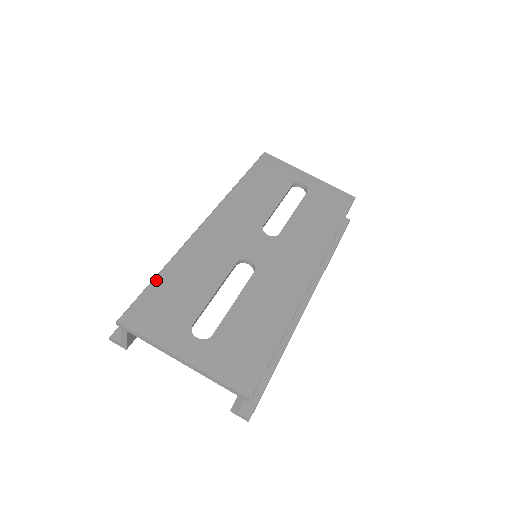
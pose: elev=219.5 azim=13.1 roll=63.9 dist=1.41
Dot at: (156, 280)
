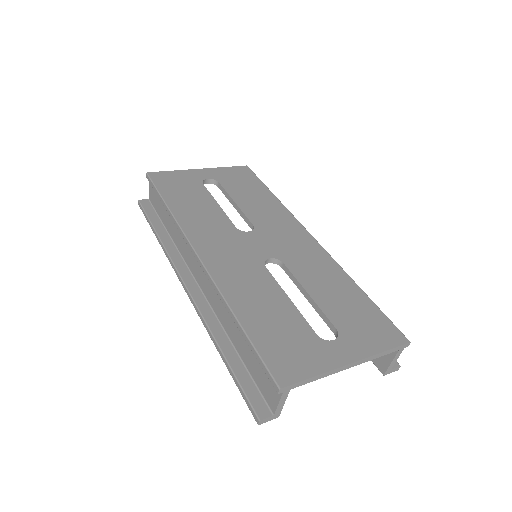
Dot at: (248, 331)
